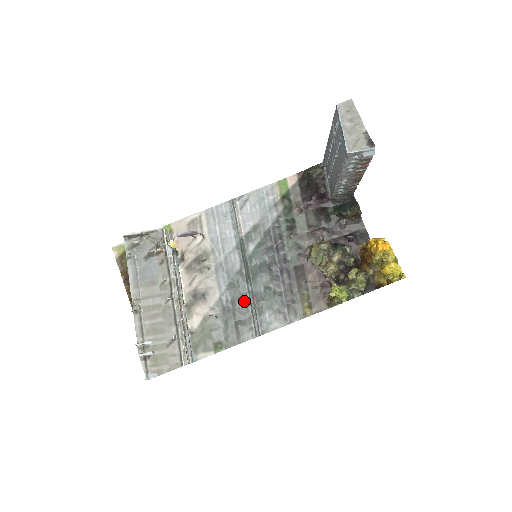
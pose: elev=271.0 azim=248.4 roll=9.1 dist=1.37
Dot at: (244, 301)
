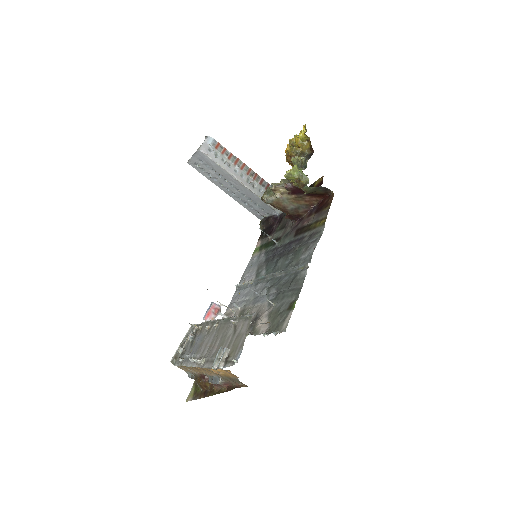
Dot at: (283, 278)
